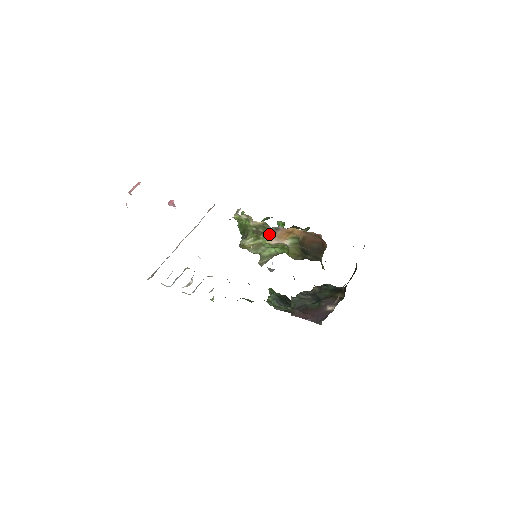
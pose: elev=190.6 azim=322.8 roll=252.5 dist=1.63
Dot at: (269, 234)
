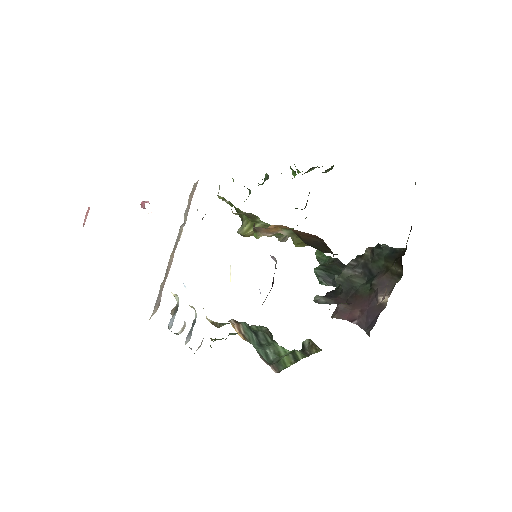
Dot at: (255, 229)
